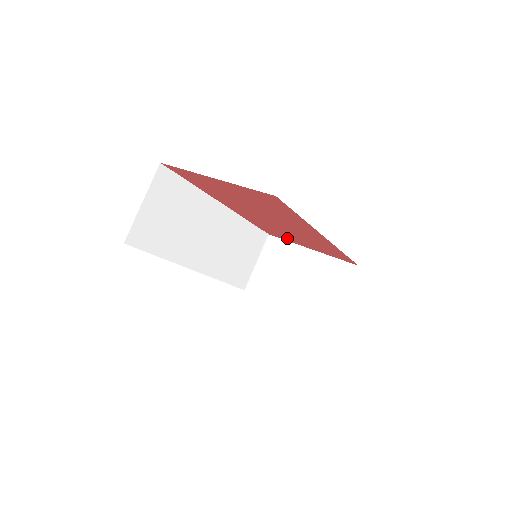
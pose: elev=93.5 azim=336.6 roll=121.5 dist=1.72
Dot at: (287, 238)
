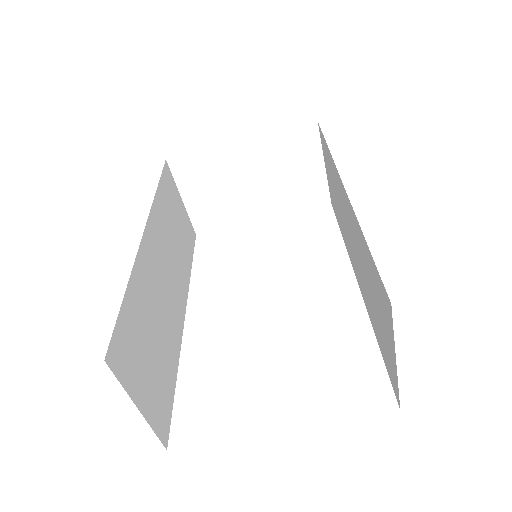
Dot at: occluded
